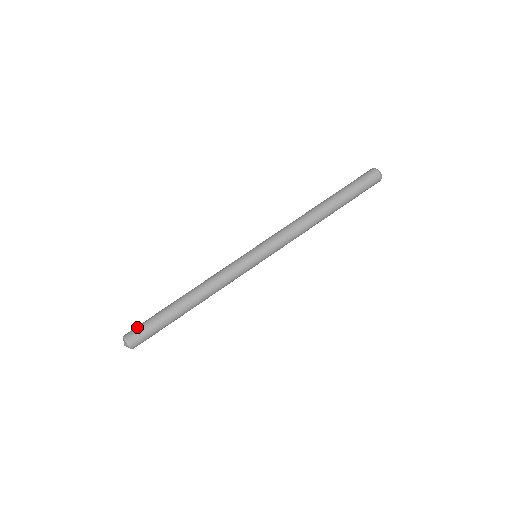
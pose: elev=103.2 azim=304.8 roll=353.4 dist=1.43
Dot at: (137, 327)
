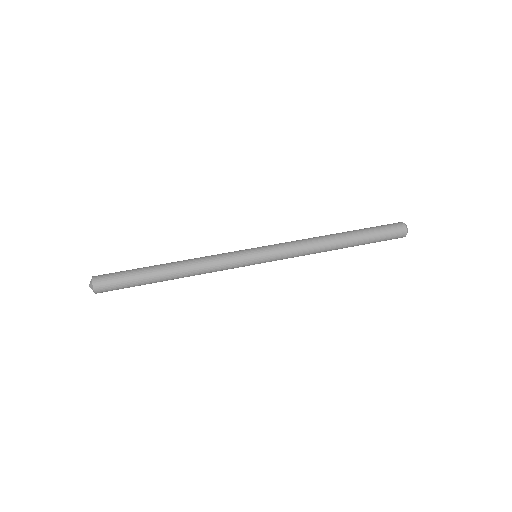
Dot at: (111, 273)
